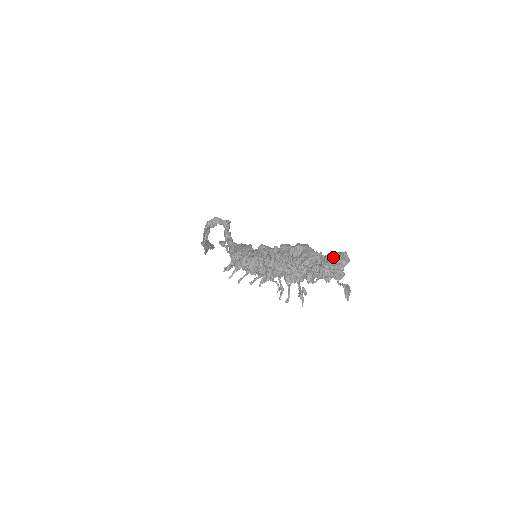
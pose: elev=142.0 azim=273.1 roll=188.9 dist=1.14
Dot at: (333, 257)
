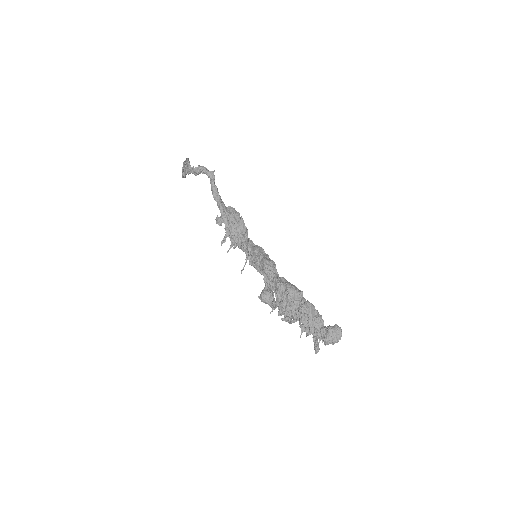
Dot at: (333, 335)
